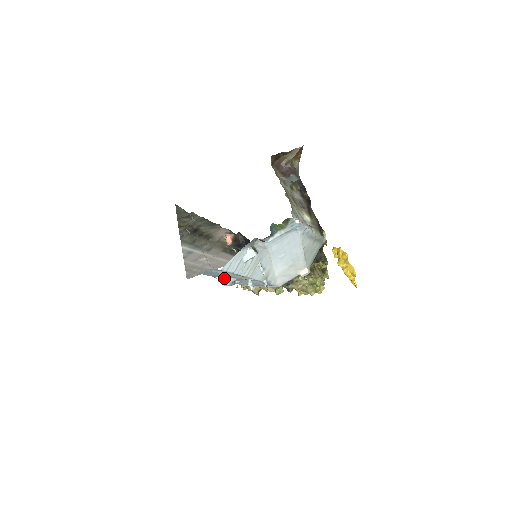
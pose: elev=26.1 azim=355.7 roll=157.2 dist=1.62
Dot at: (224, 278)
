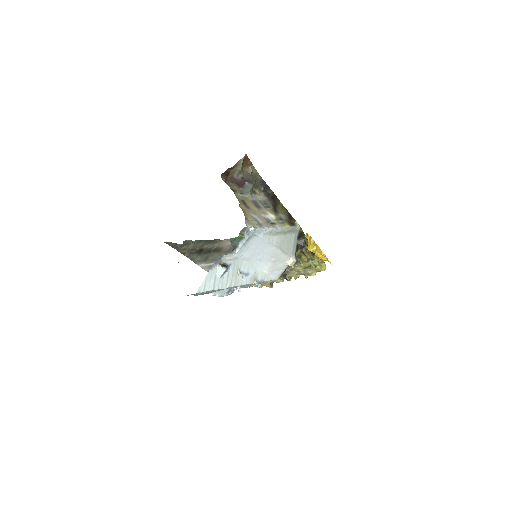
Dot at: (218, 292)
